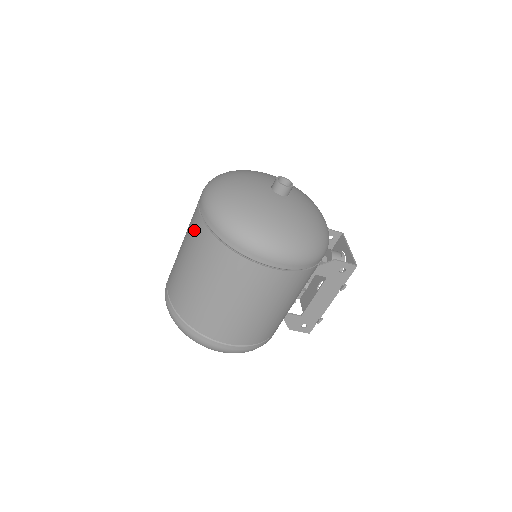
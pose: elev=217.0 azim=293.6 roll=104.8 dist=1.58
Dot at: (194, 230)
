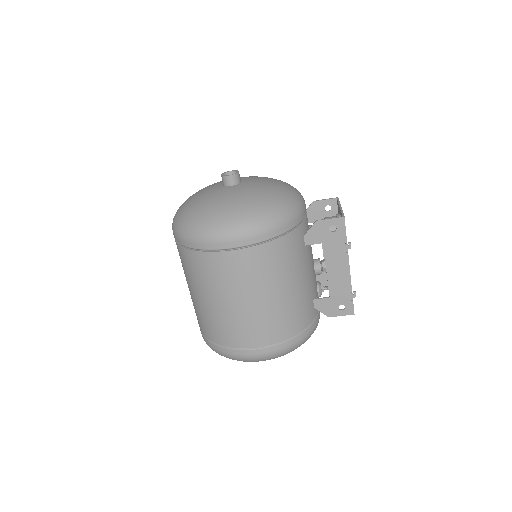
Dot at: occluded
